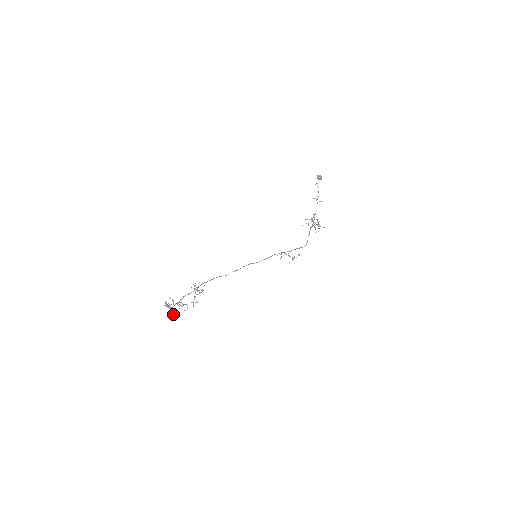
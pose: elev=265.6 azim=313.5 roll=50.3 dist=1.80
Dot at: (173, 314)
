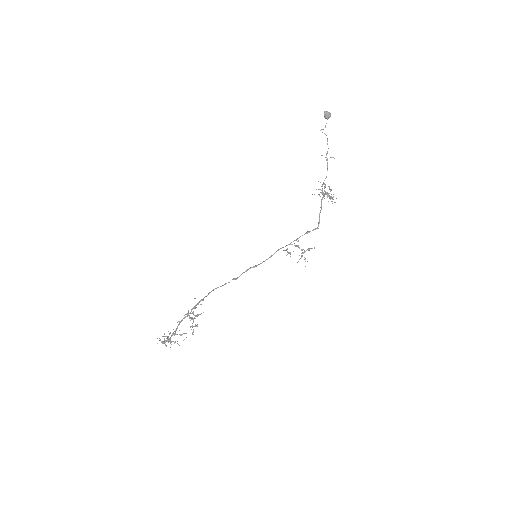
Dot at: occluded
